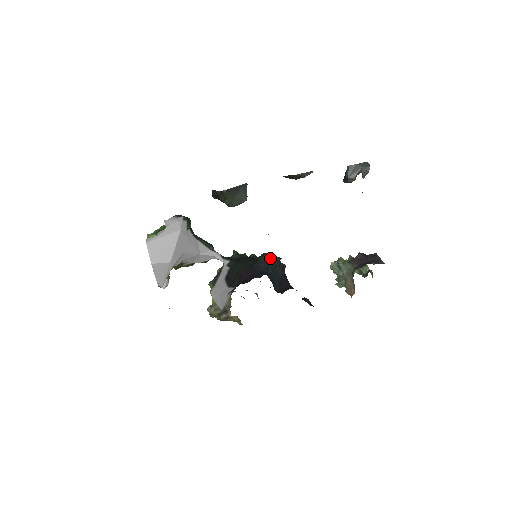
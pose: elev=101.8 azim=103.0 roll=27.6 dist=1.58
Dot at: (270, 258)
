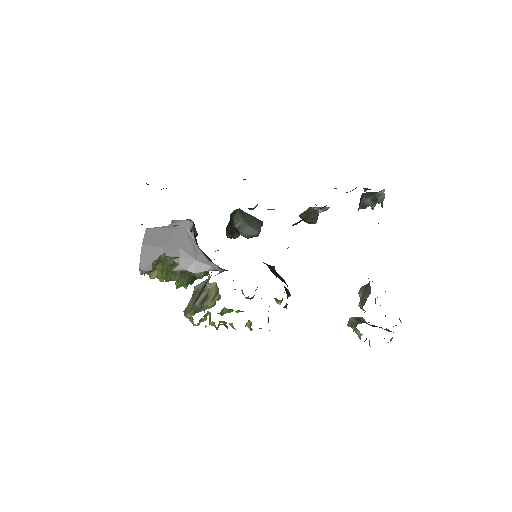
Dot at: occluded
